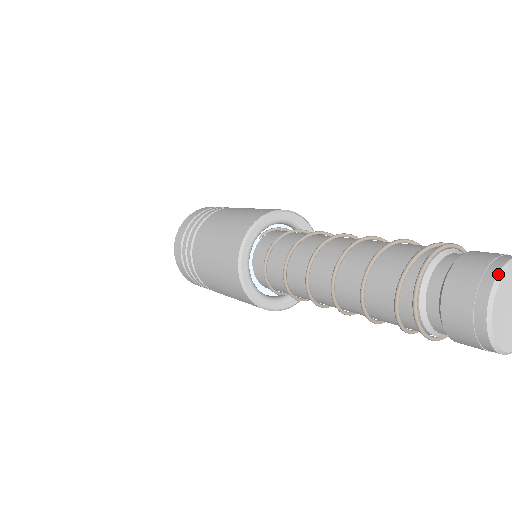
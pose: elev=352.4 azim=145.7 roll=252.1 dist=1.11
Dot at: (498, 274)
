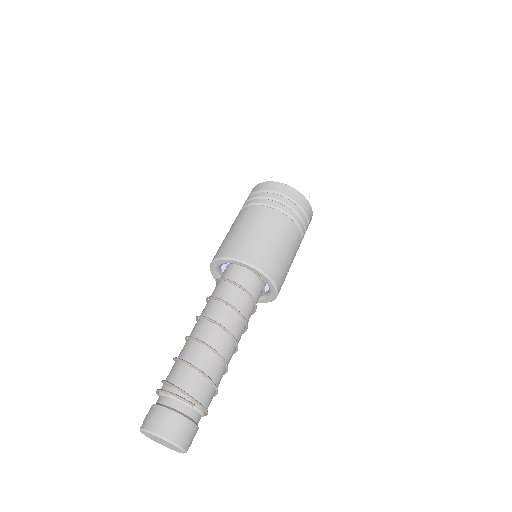
Dot at: (144, 429)
